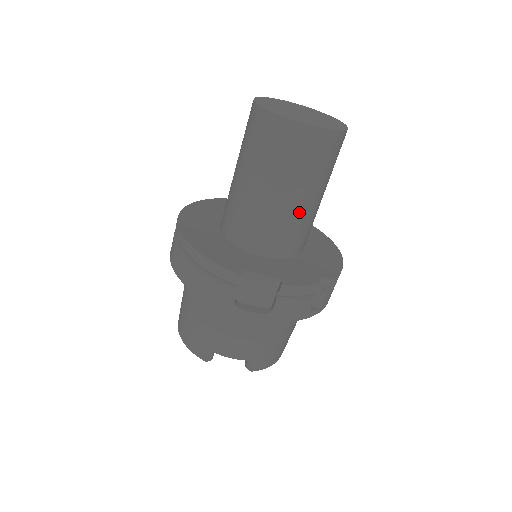
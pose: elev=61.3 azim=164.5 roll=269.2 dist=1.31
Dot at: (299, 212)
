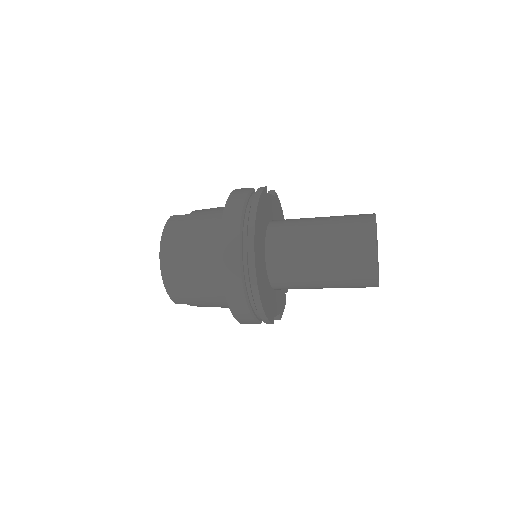
Dot at: occluded
